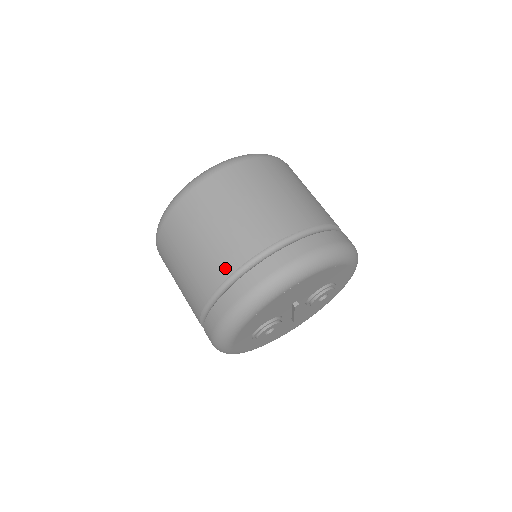
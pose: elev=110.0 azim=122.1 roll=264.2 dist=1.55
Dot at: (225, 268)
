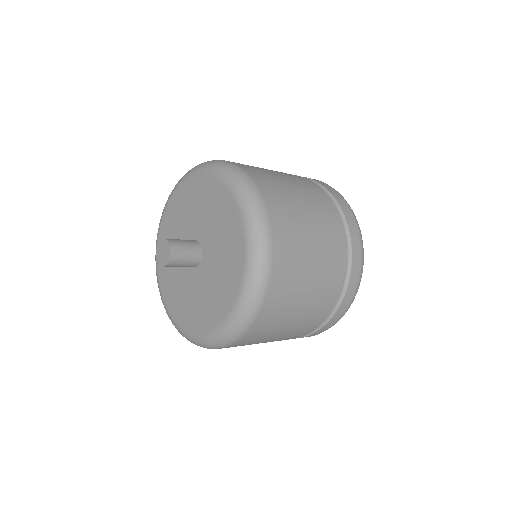
Dot at: (300, 336)
